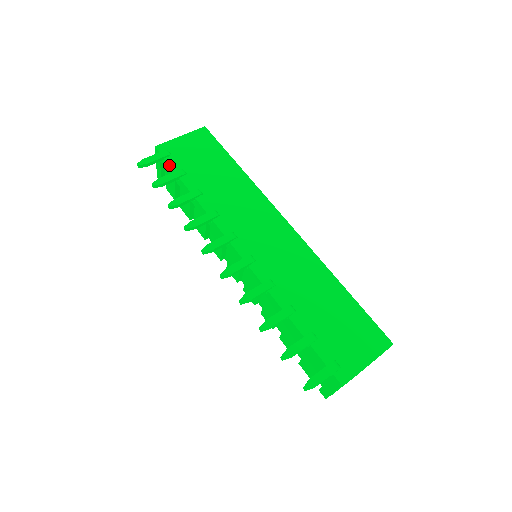
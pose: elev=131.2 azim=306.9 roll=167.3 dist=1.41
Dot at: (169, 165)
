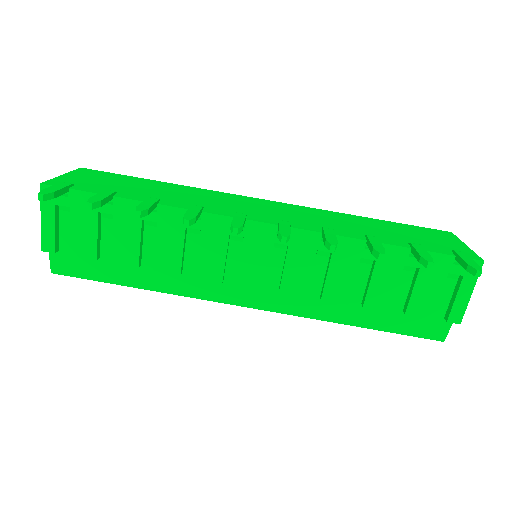
Dot at: (84, 191)
